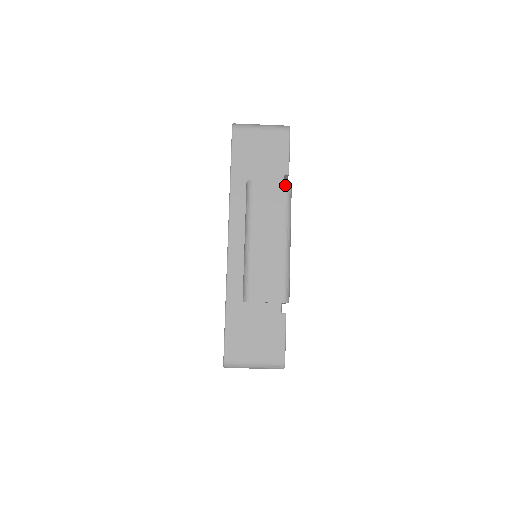
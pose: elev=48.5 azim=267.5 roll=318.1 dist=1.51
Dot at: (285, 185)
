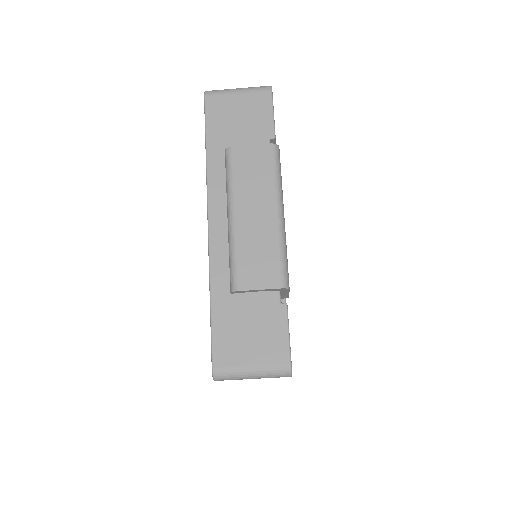
Dot at: (270, 148)
